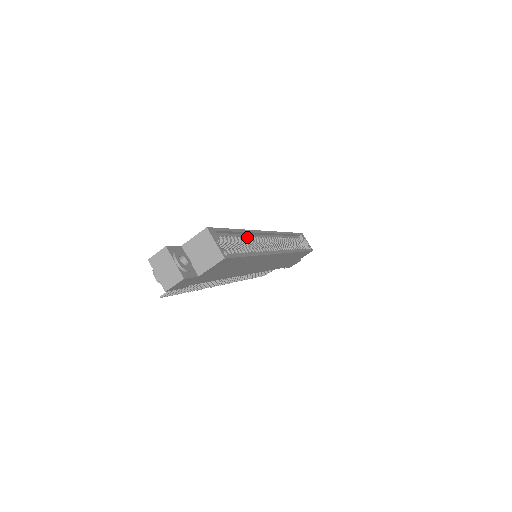
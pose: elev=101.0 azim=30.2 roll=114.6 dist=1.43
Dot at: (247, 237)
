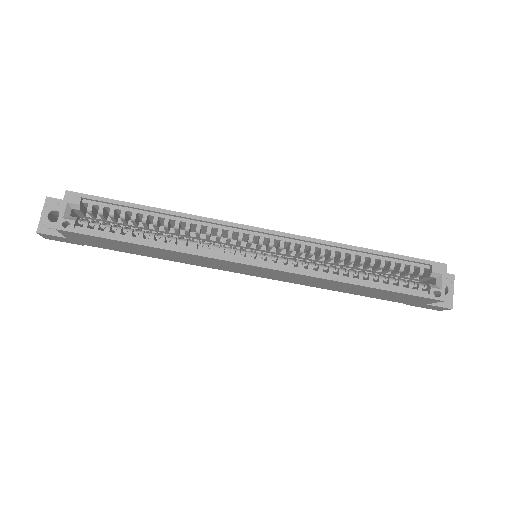
Dot at: (186, 222)
